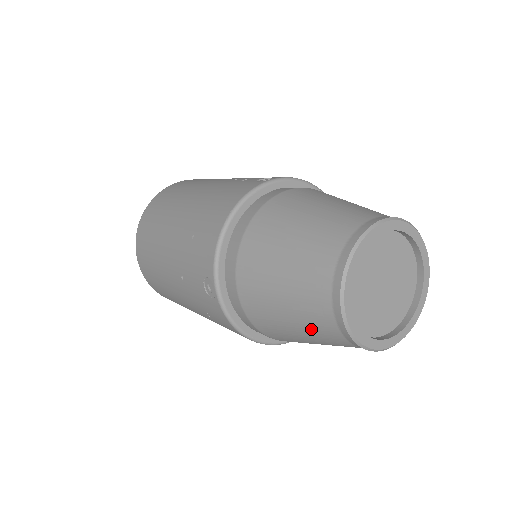
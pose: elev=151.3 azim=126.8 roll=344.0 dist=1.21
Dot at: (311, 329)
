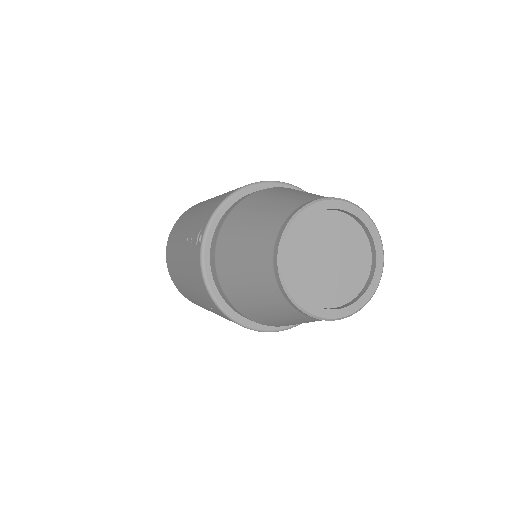
Dot at: occluded
